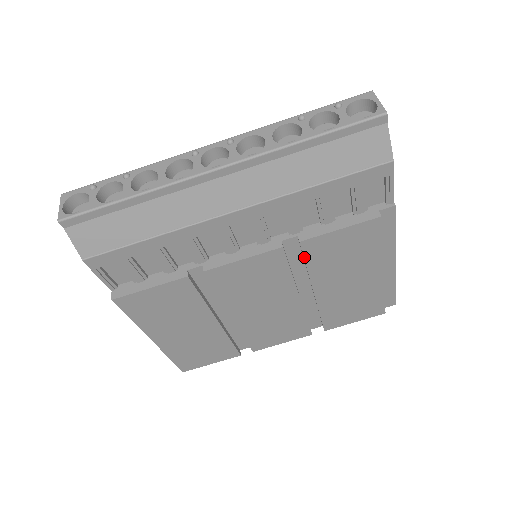
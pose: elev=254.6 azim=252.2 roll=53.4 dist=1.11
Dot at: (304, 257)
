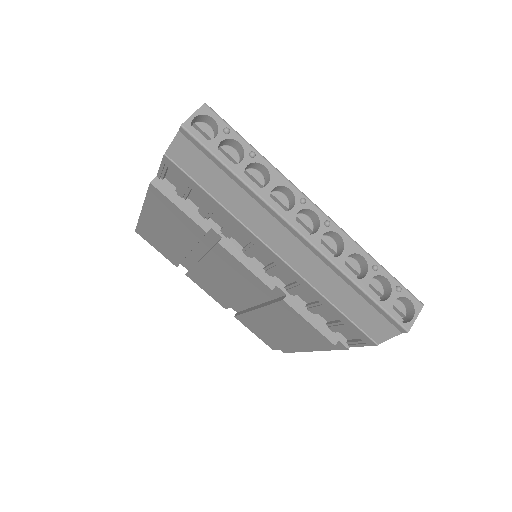
Dot at: (275, 303)
